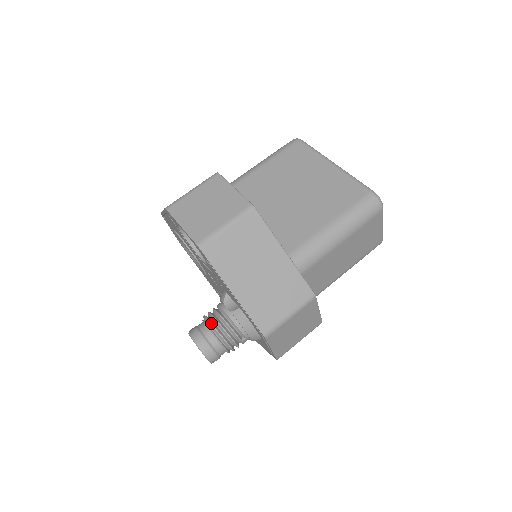
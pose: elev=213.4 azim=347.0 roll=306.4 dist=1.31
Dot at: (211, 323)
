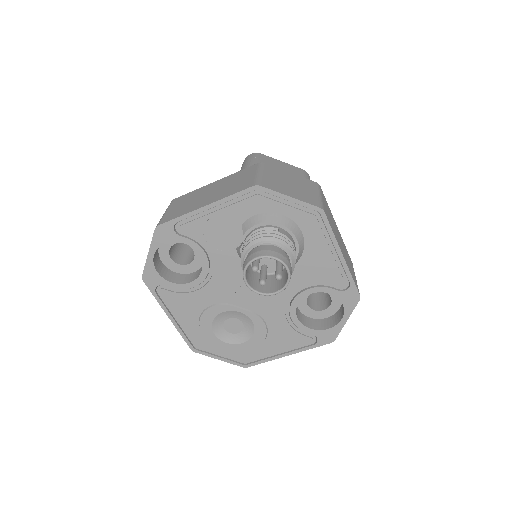
Dot at: (241, 253)
